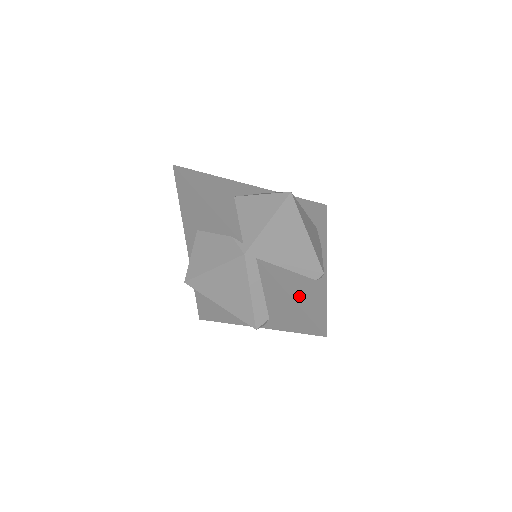
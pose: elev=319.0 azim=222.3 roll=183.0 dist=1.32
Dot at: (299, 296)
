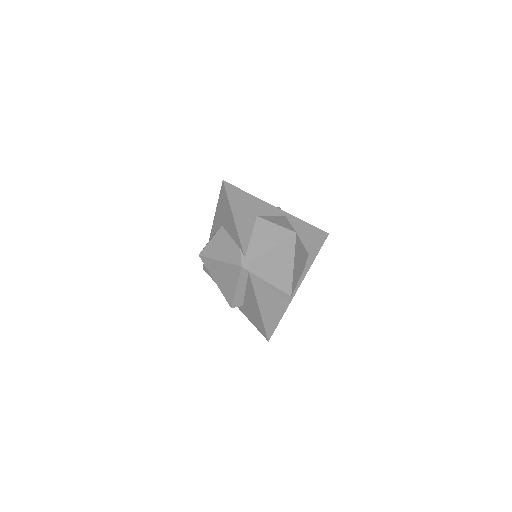
Dot at: (265, 307)
